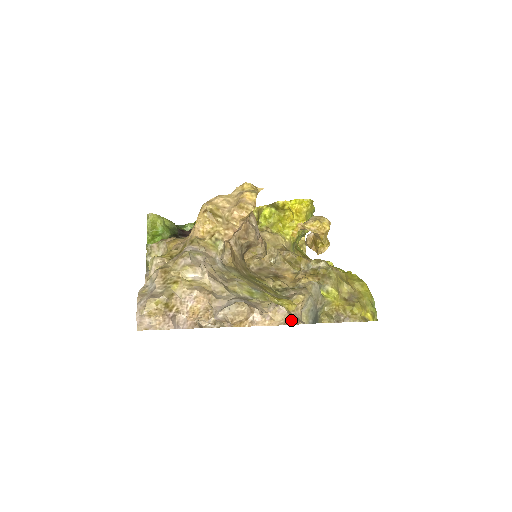
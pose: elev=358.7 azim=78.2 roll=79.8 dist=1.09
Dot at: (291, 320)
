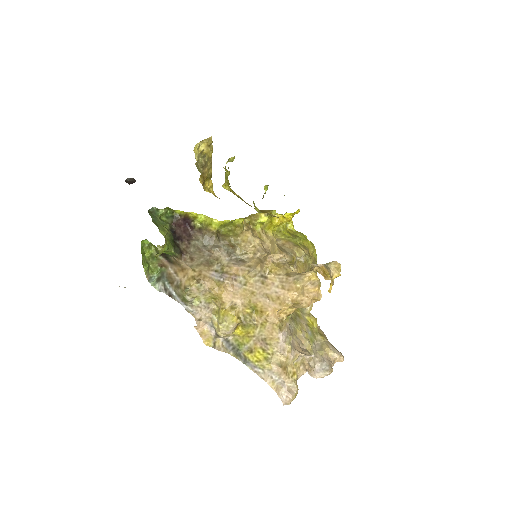
Dot at: (343, 358)
